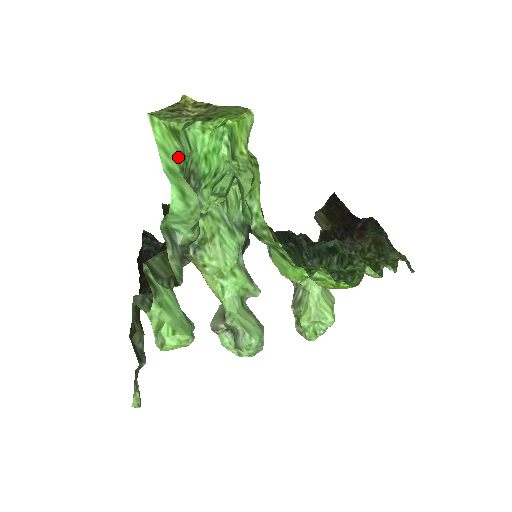
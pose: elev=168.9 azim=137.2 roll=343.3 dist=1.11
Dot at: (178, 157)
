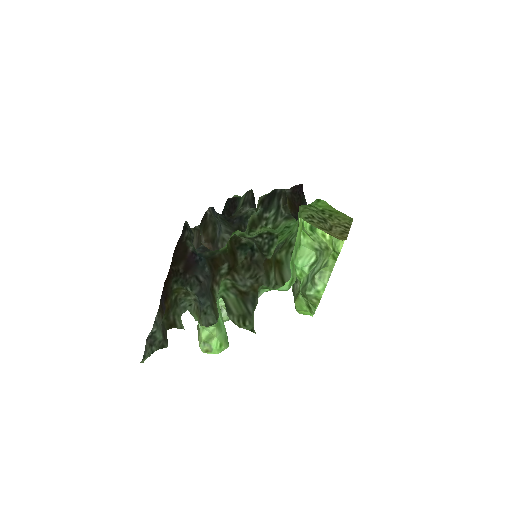
Dot at: occluded
